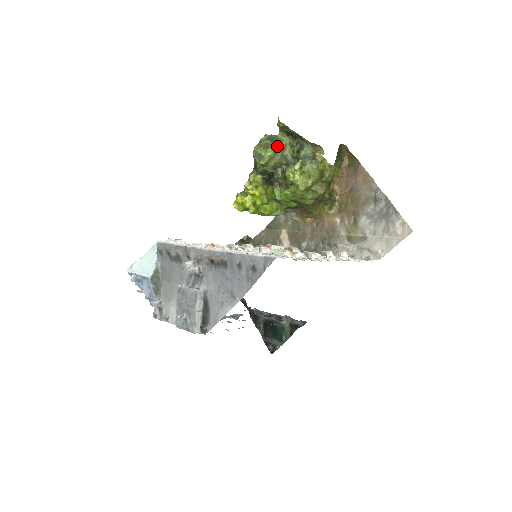
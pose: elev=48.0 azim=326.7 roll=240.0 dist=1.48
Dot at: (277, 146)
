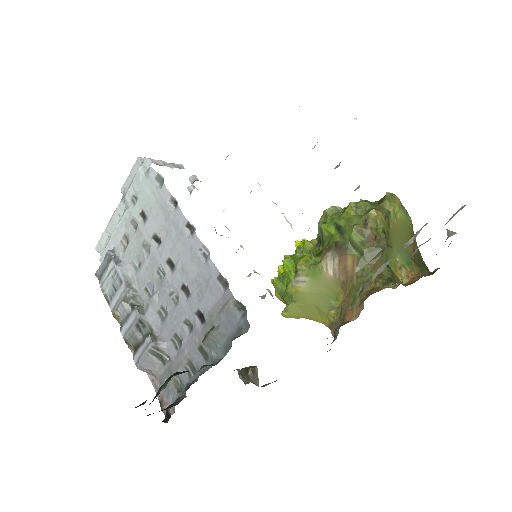
Dot at: occluded
